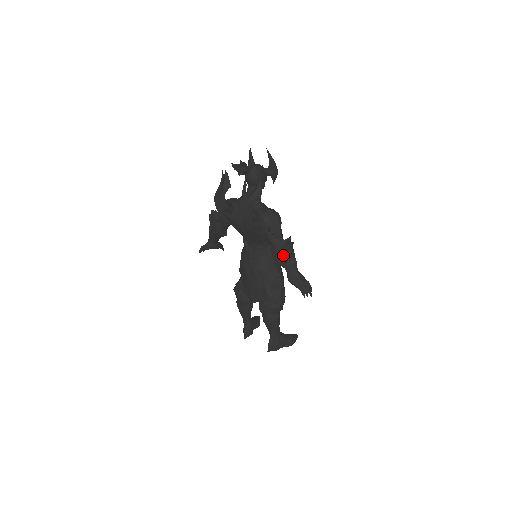
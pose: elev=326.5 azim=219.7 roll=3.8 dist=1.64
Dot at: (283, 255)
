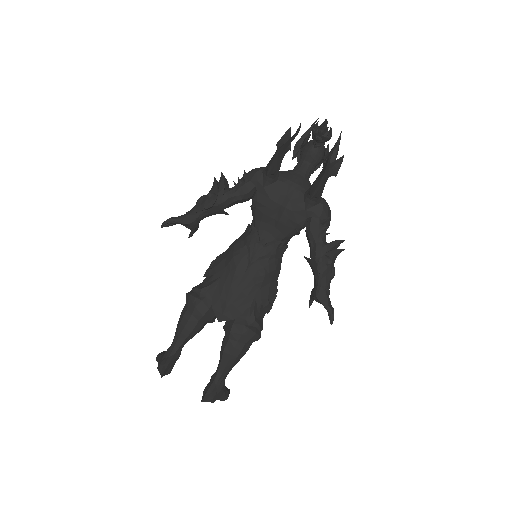
Dot at: (328, 259)
